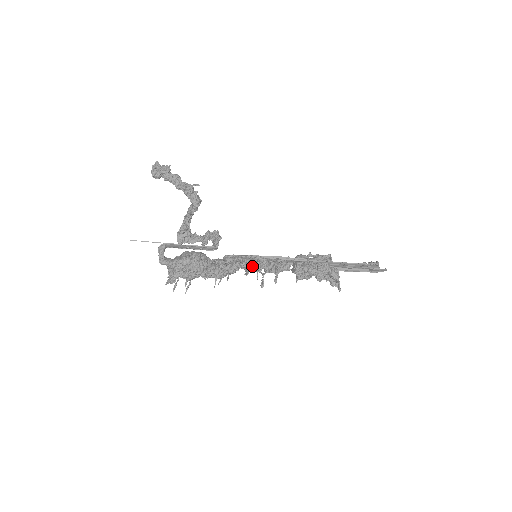
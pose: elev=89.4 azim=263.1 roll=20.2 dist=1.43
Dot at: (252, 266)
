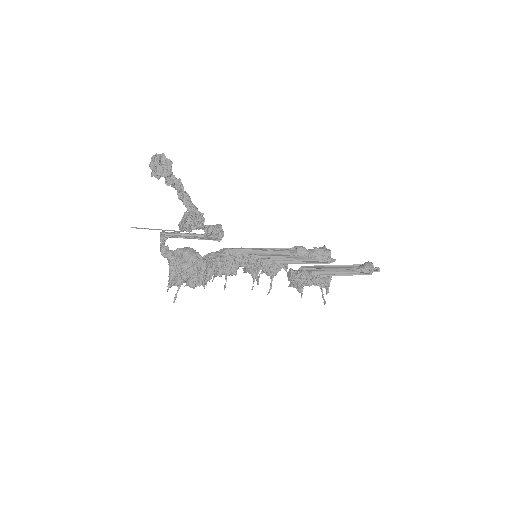
Dot at: (250, 271)
